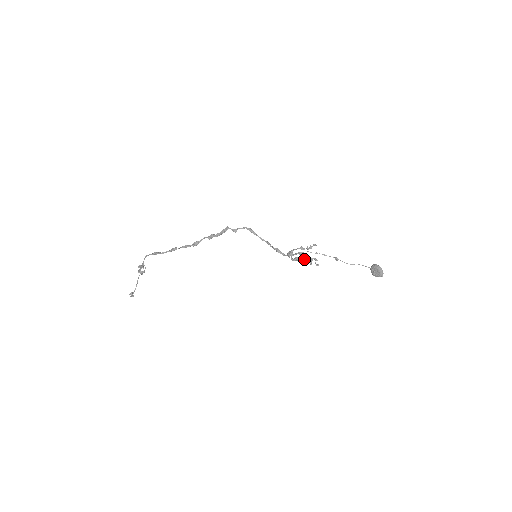
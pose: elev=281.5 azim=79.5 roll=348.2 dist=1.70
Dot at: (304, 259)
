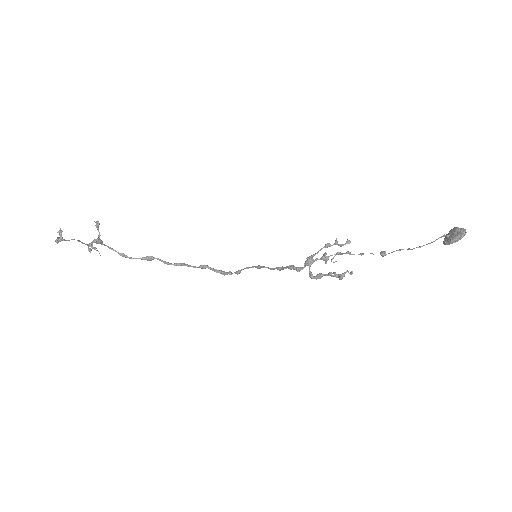
Dot at: (330, 275)
